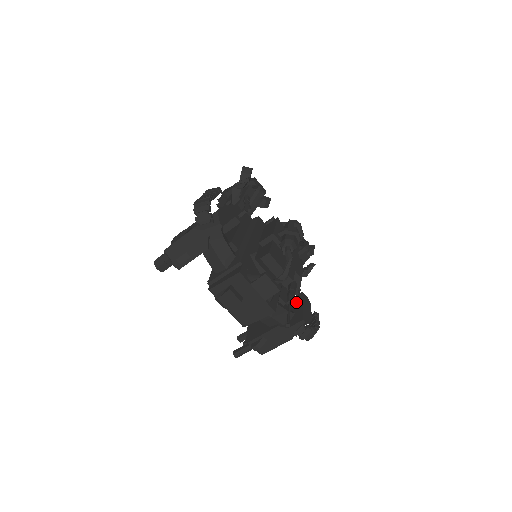
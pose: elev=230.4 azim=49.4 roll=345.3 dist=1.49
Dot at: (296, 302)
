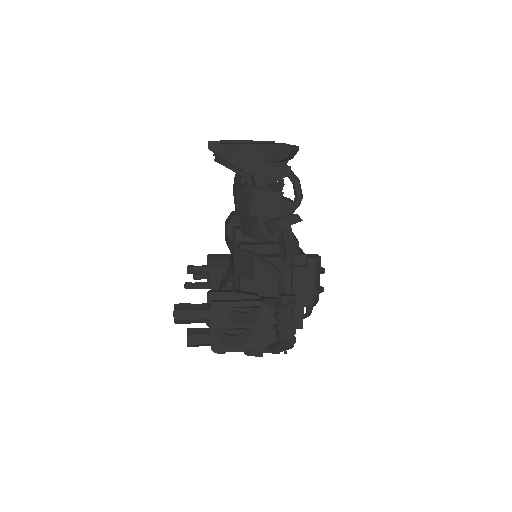
Dot at: occluded
